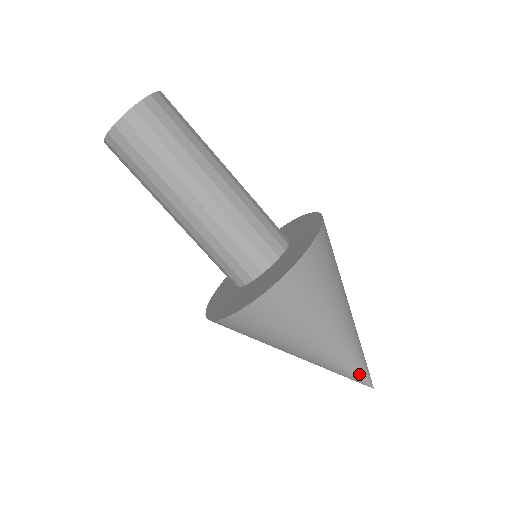
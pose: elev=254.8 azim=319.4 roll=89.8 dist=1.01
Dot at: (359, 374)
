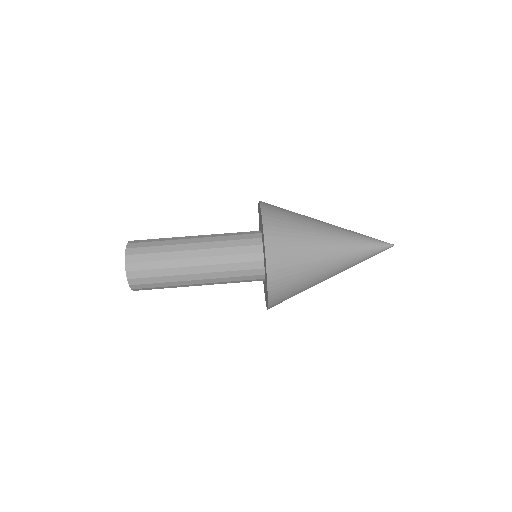
Dot at: (374, 244)
